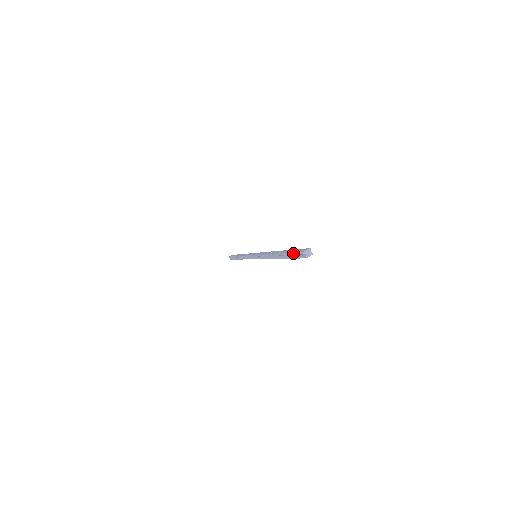
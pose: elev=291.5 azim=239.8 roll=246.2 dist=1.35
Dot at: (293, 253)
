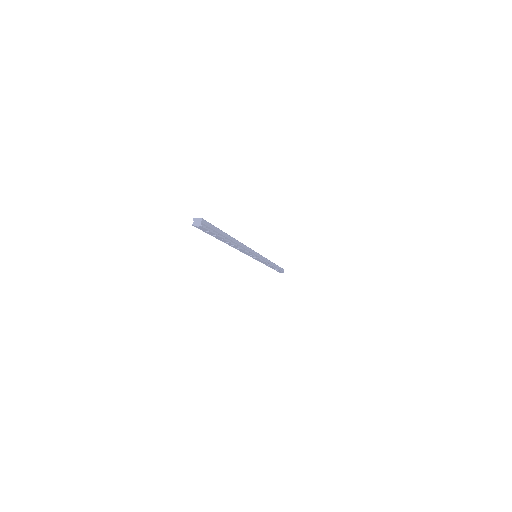
Dot at: occluded
